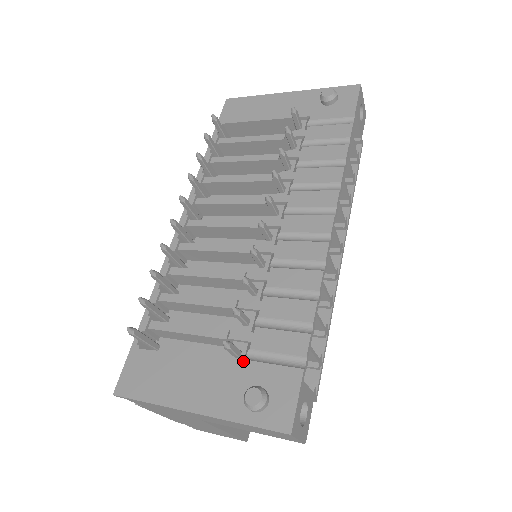
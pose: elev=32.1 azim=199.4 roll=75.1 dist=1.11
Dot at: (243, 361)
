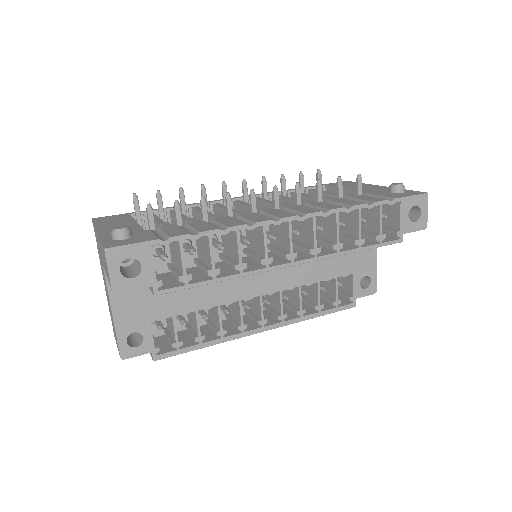
Dot at: occluded
